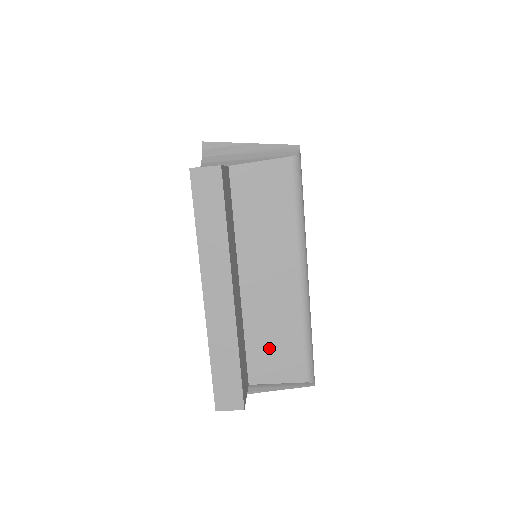
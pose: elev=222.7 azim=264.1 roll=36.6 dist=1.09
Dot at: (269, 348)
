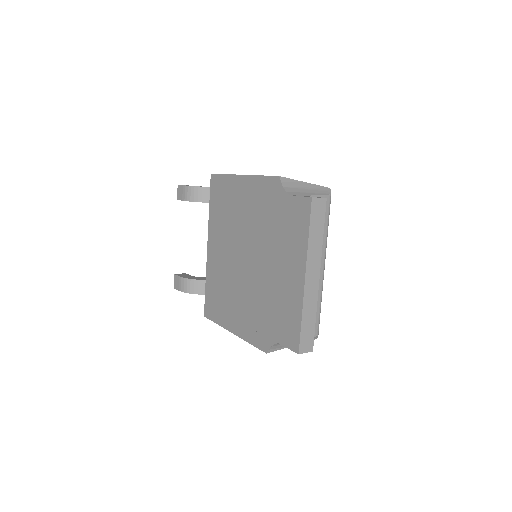
Dot at: occluded
